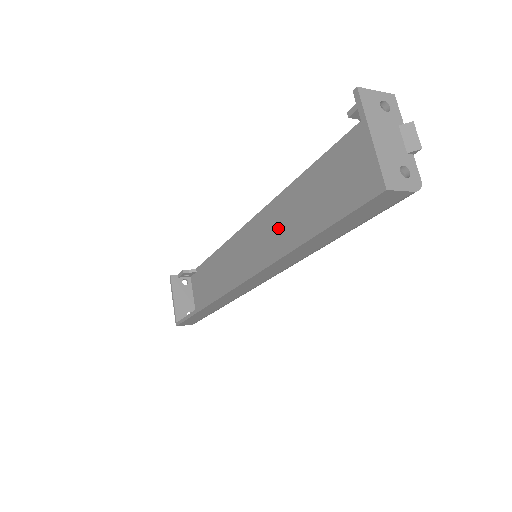
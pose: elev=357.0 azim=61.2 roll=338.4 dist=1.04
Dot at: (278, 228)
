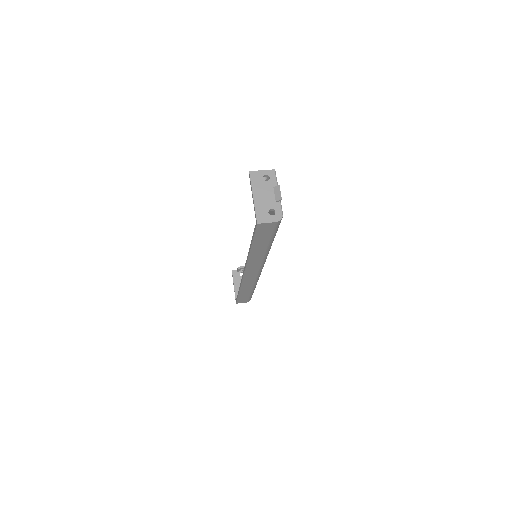
Dot at: occluded
